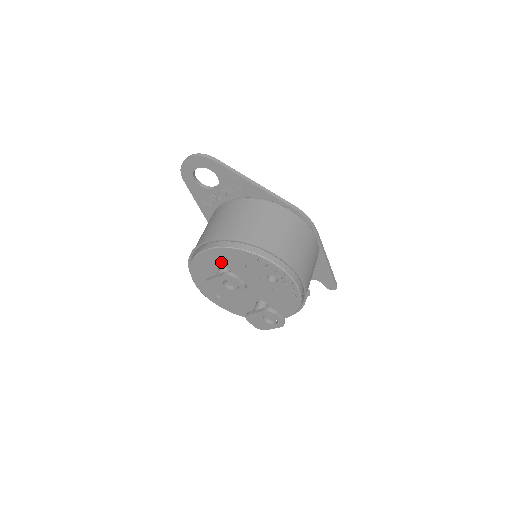
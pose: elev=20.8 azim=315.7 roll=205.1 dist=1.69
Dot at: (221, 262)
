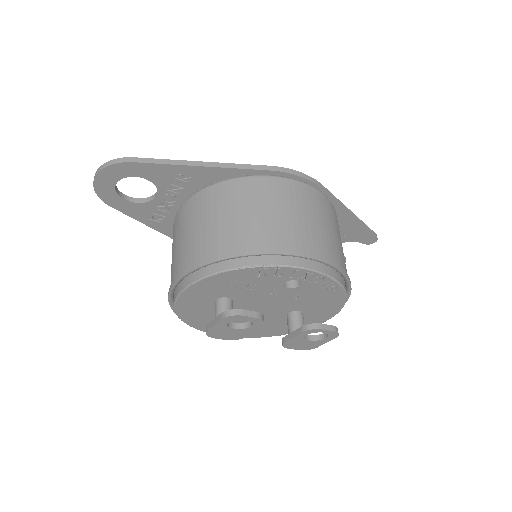
Dot at: (212, 295)
